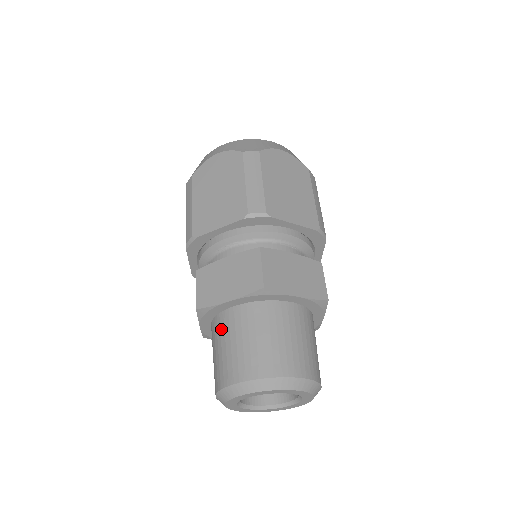
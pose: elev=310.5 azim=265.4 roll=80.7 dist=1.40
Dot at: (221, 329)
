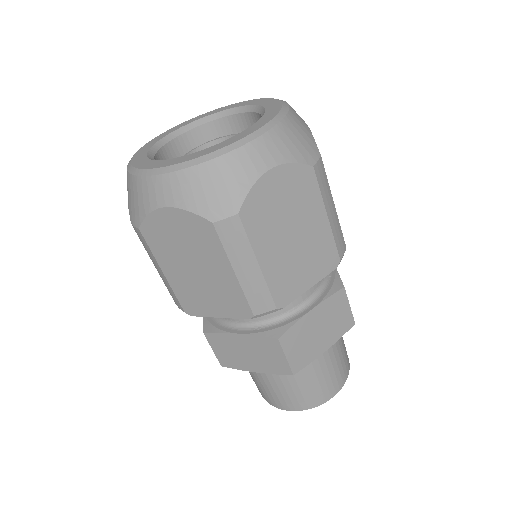
Dot at: occluded
